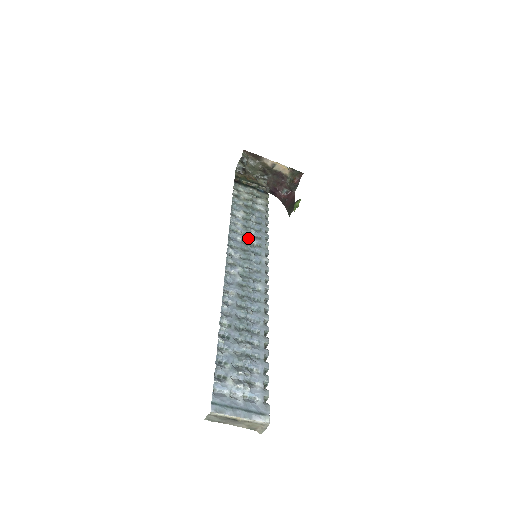
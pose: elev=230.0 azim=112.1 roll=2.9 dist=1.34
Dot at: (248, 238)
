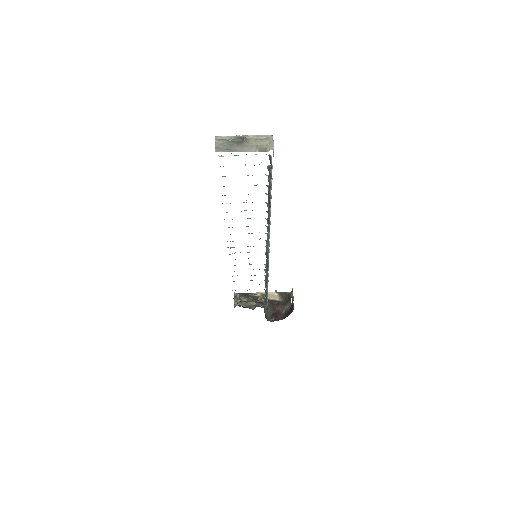
Dot at: occluded
